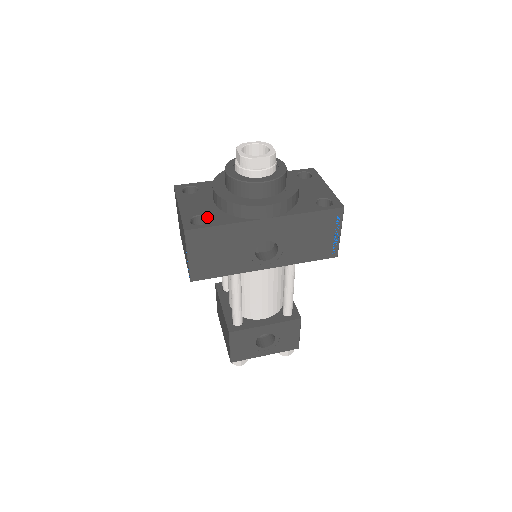
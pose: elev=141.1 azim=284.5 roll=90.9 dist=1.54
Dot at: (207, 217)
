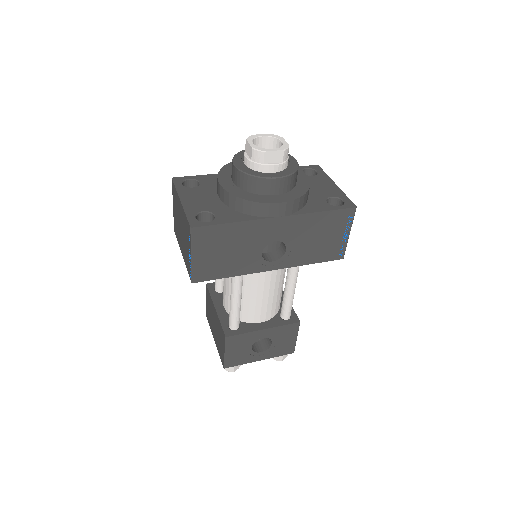
Dot at: (214, 213)
